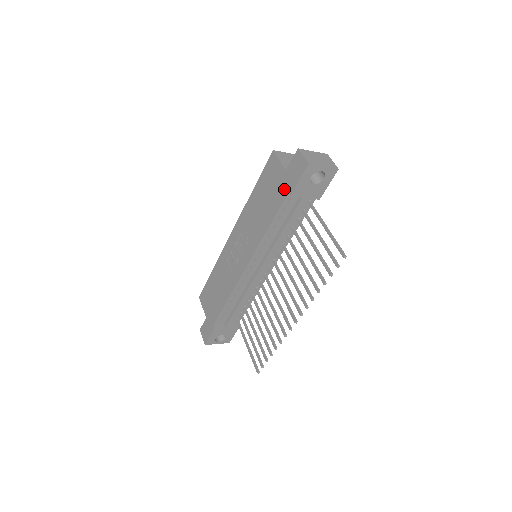
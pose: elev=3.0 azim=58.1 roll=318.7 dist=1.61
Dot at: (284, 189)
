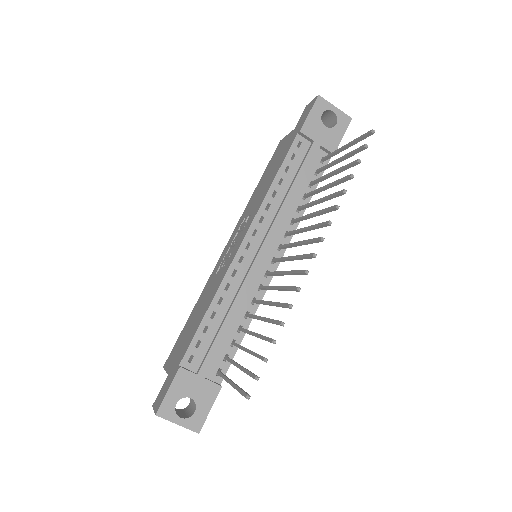
Dot at: (293, 137)
